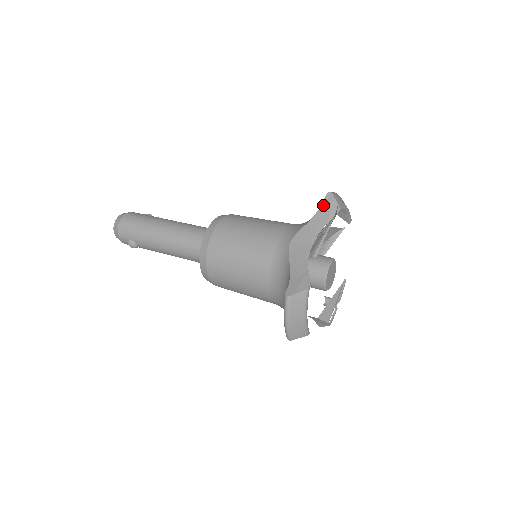
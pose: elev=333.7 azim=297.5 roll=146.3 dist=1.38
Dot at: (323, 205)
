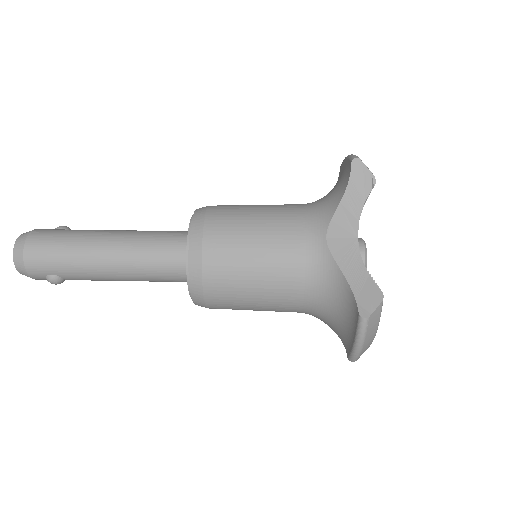
Dot at: (352, 177)
